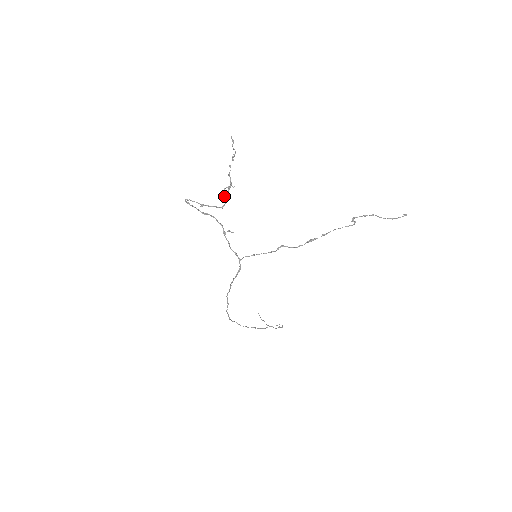
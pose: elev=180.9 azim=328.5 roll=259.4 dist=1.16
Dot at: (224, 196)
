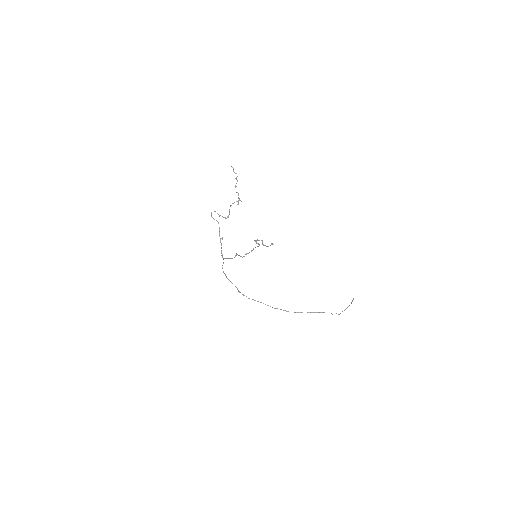
Dot at: (229, 210)
